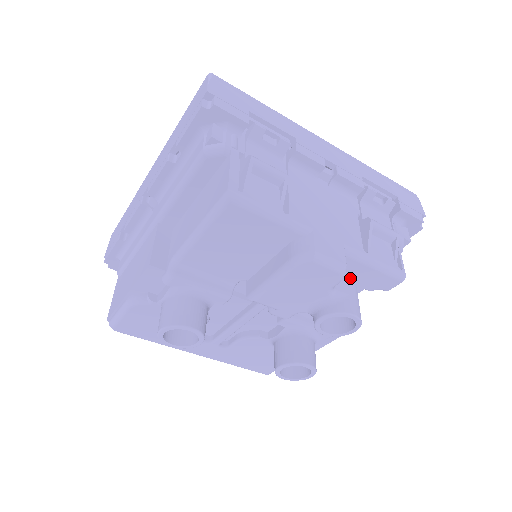
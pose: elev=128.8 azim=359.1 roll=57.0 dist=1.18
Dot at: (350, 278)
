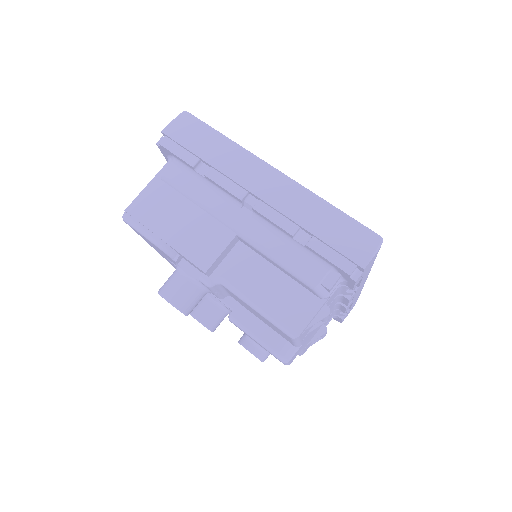
Dot at: occluded
